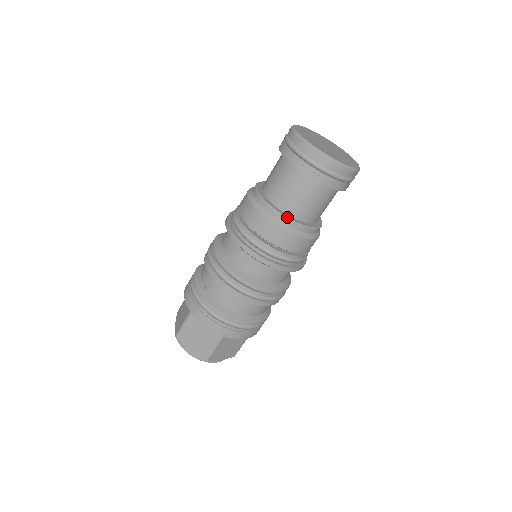
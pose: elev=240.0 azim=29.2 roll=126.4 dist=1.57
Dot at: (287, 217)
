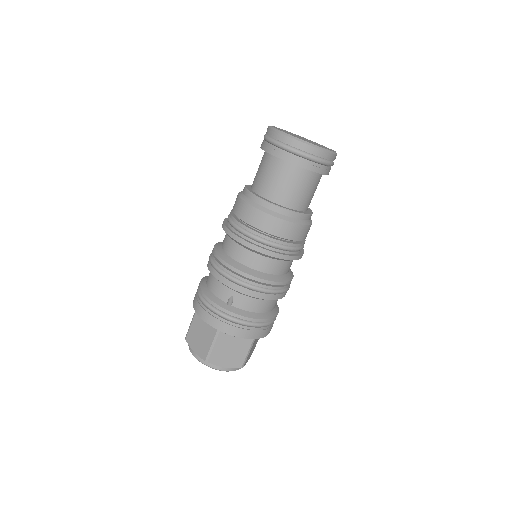
Dot at: (297, 212)
